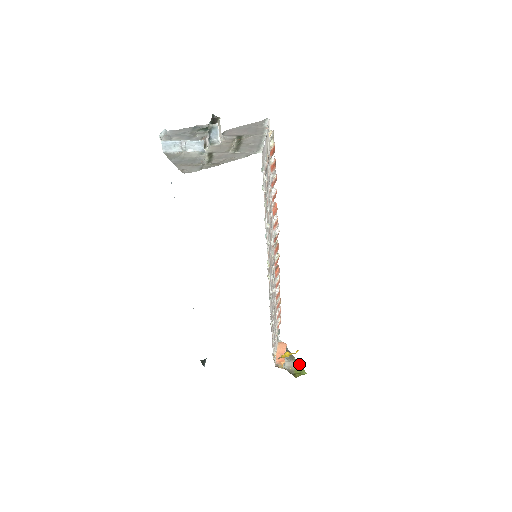
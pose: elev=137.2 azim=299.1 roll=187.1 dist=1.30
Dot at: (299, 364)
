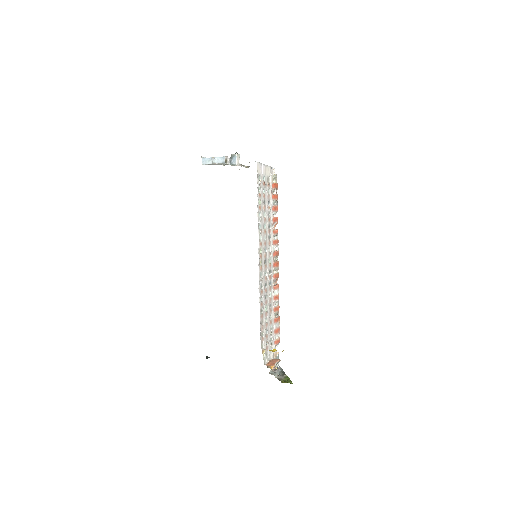
Dot at: (289, 378)
